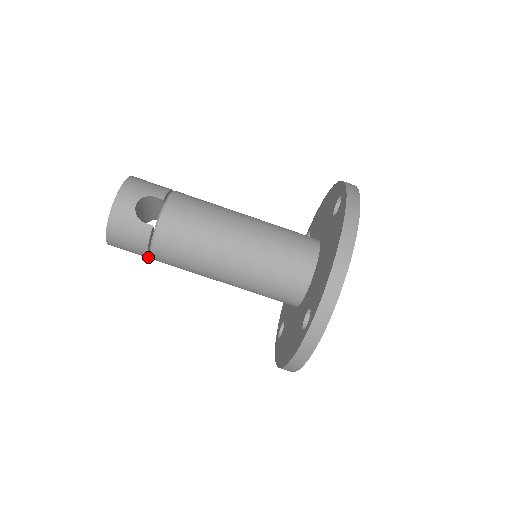
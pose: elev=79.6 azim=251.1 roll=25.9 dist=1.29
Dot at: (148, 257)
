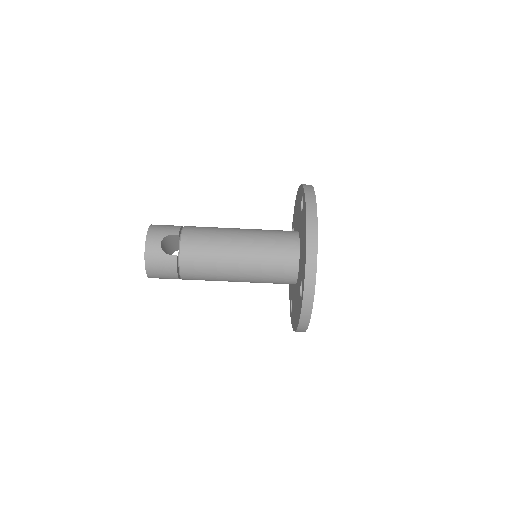
Dot at: occluded
